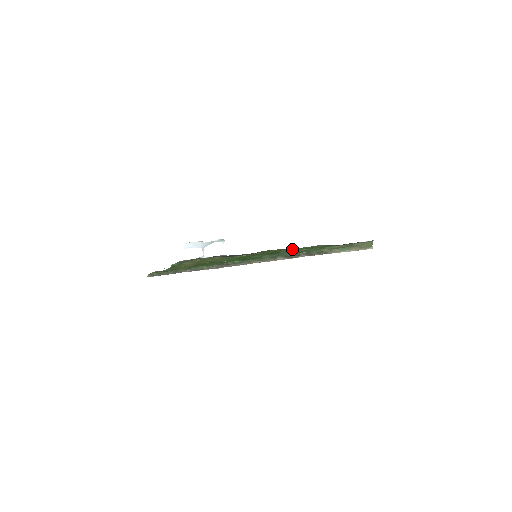
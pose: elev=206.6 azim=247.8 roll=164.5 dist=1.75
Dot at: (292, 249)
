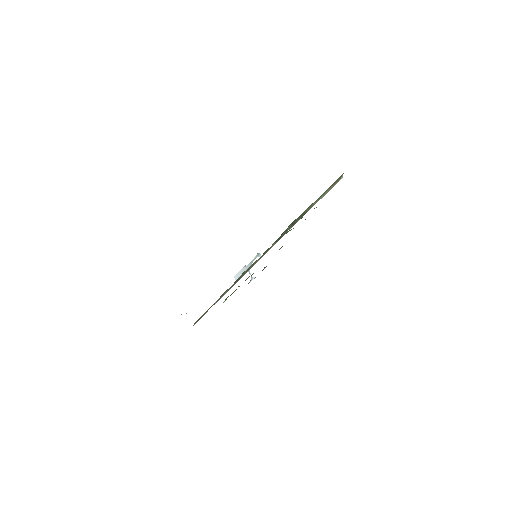
Dot at: occluded
